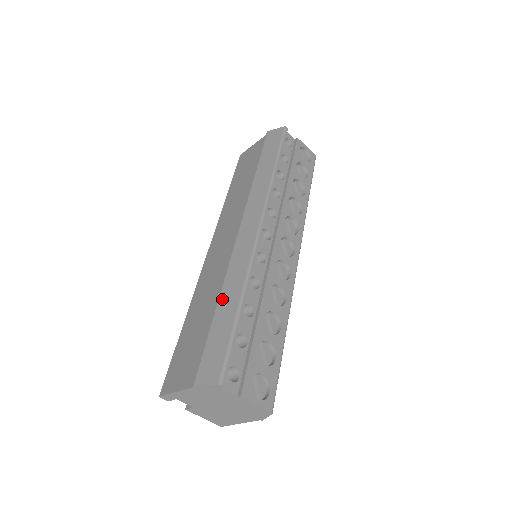
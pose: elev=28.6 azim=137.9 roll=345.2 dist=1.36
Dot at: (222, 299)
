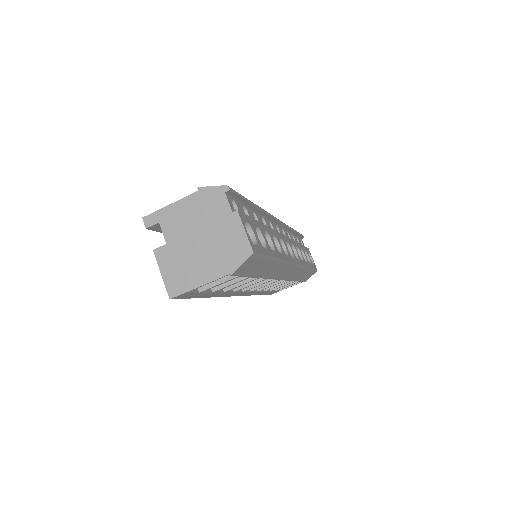
Dot at: occluded
